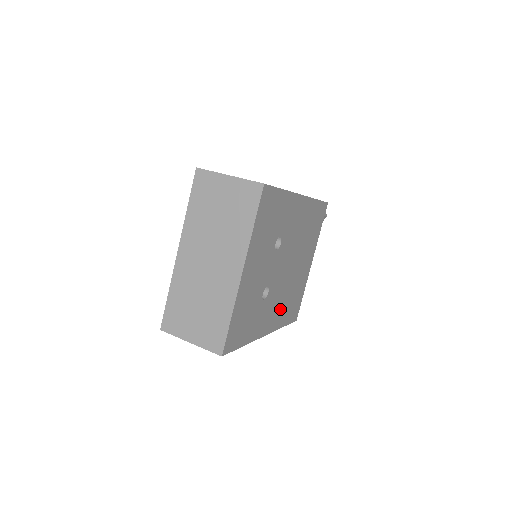
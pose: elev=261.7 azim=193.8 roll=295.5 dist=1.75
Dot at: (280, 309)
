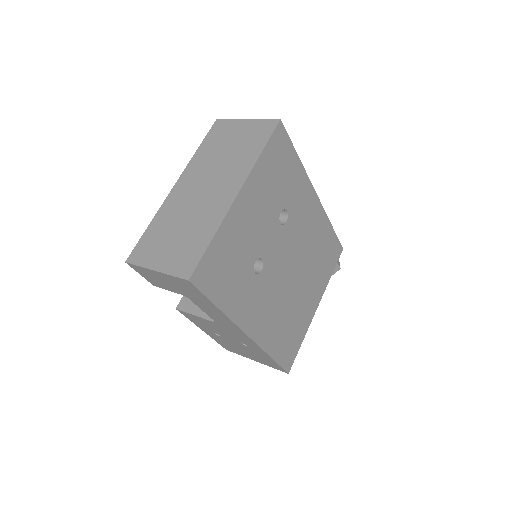
Dot at: (271, 321)
